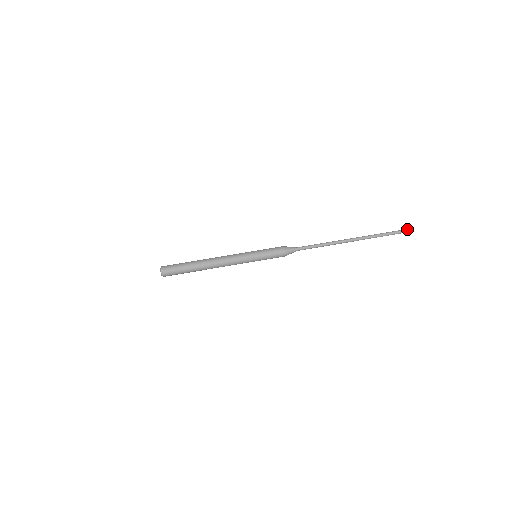
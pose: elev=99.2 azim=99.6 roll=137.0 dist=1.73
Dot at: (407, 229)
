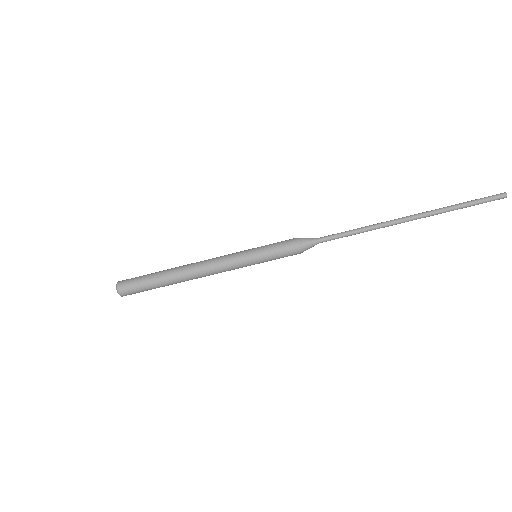
Dot at: (498, 195)
